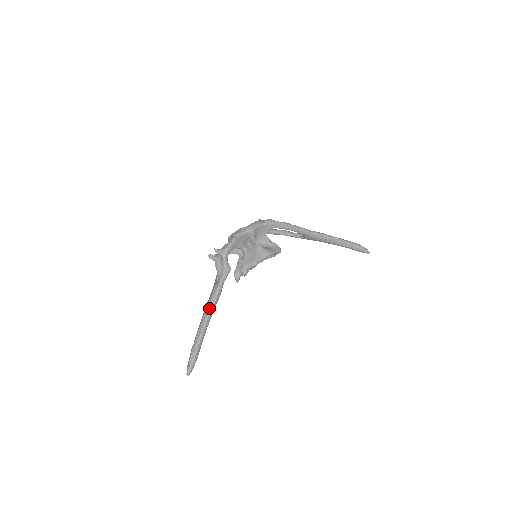
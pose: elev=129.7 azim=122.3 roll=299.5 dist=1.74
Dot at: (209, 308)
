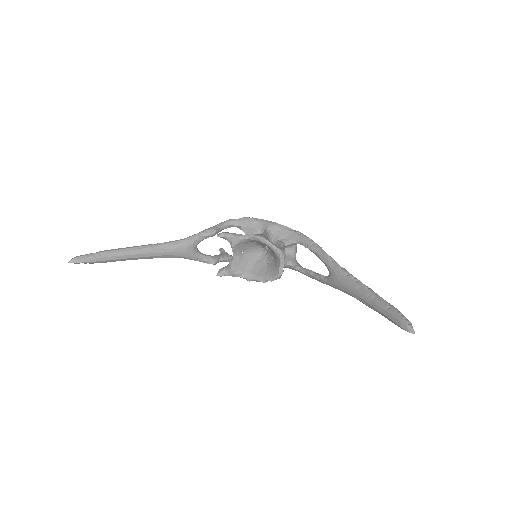
Dot at: (160, 243)
